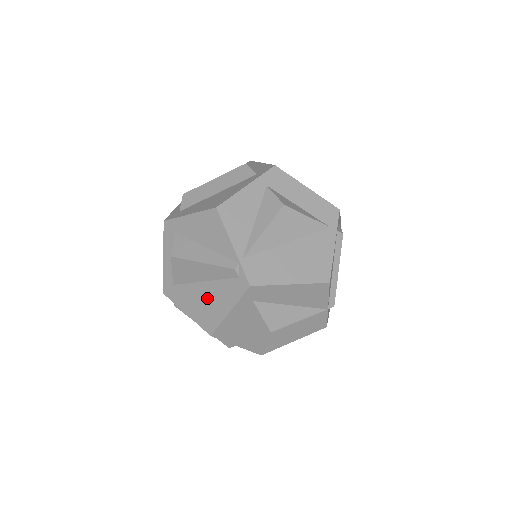
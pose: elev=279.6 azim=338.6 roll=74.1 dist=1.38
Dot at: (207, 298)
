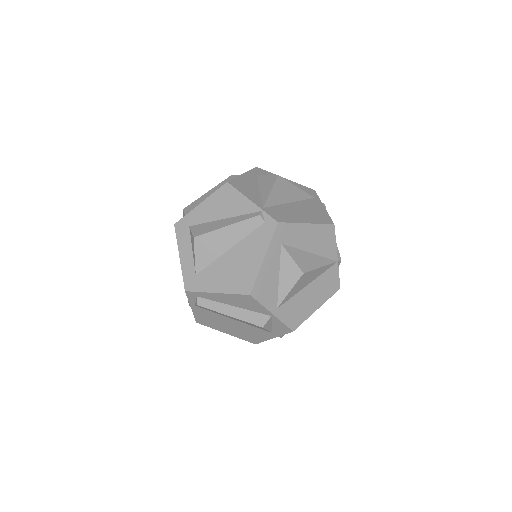
Dot at: (237, 261)
